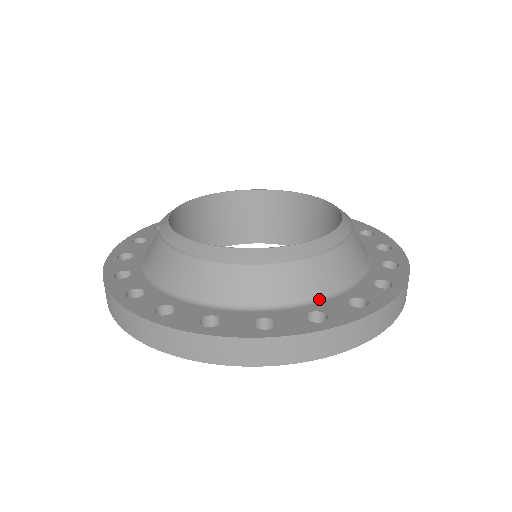
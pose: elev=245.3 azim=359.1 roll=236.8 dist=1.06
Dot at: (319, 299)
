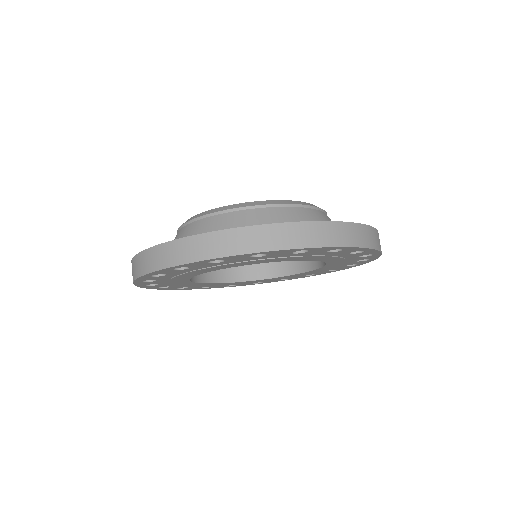
Dot at: occluded
